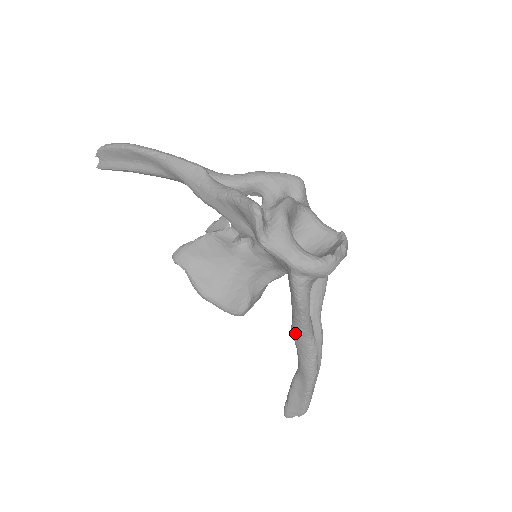
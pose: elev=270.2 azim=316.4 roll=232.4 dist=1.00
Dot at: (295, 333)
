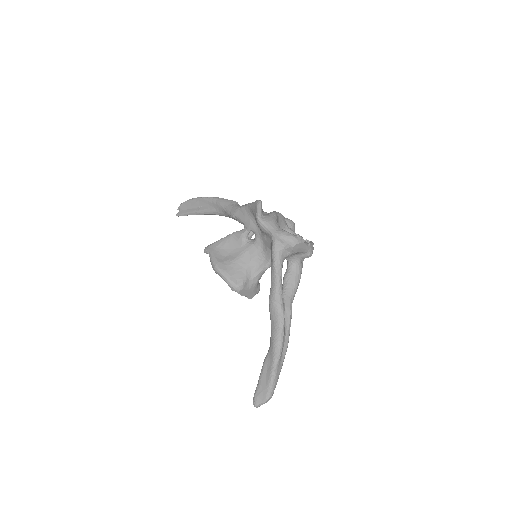
Dot at: (270, 300)
